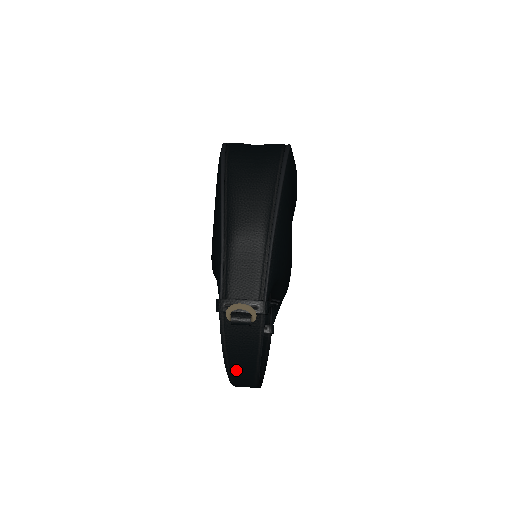
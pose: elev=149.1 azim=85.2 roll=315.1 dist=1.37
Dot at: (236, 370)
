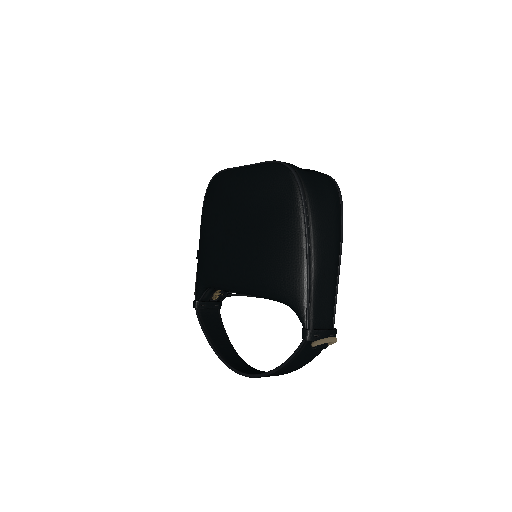
Dot at: (278, 373)
